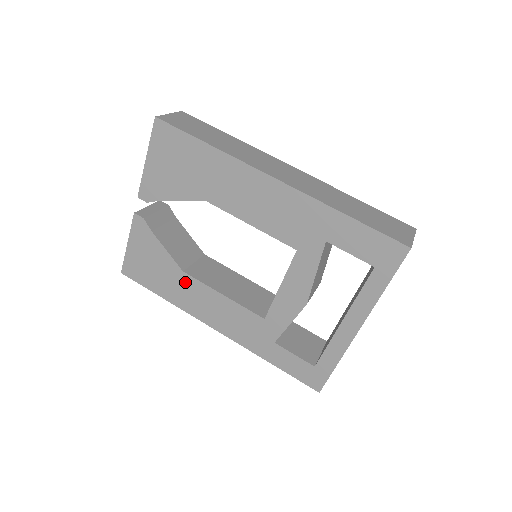
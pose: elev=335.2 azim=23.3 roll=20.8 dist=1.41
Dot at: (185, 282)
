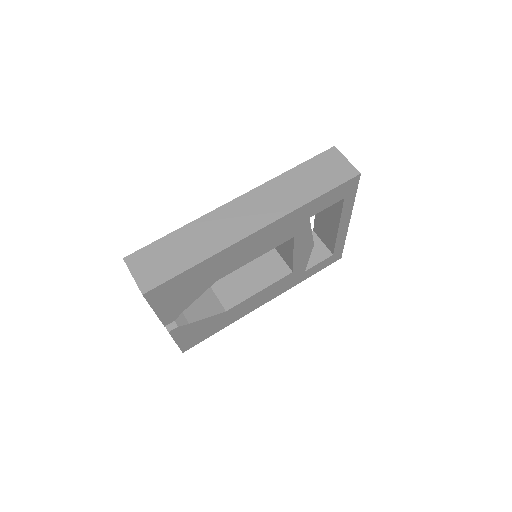
Dot at: (231, 312)
